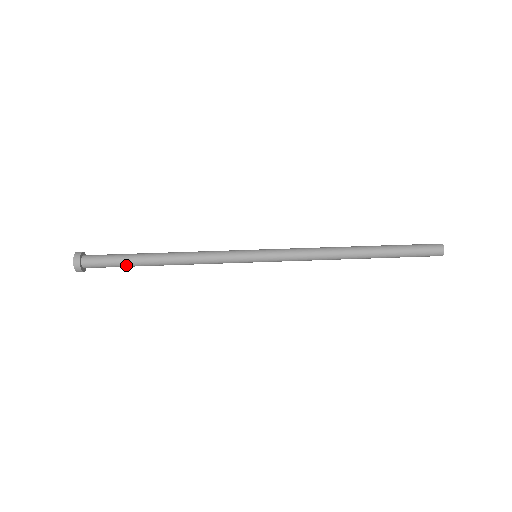
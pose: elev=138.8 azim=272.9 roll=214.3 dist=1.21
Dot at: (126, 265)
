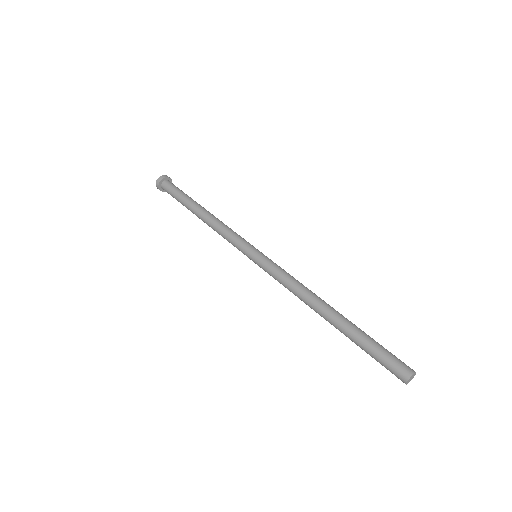
Dot at: (182, 199)
